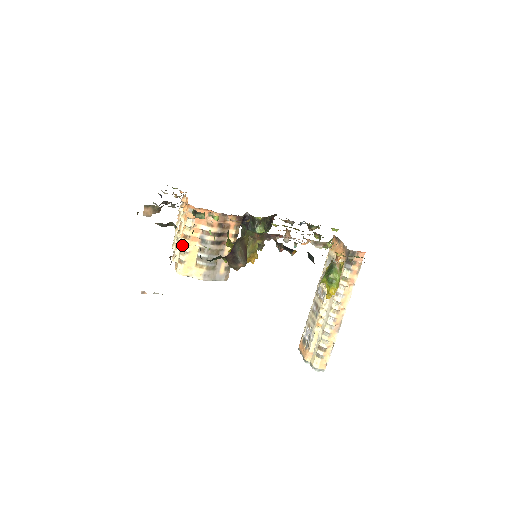
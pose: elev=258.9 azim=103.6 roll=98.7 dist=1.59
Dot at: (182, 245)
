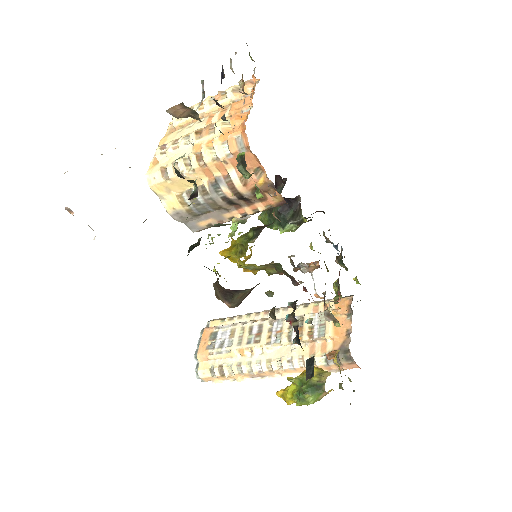
Dot at: (185, 160)
